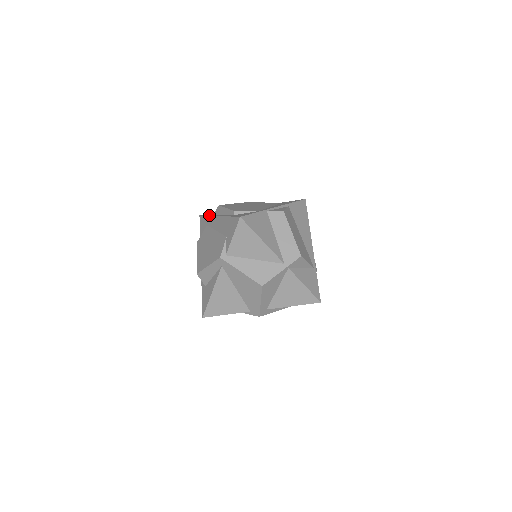
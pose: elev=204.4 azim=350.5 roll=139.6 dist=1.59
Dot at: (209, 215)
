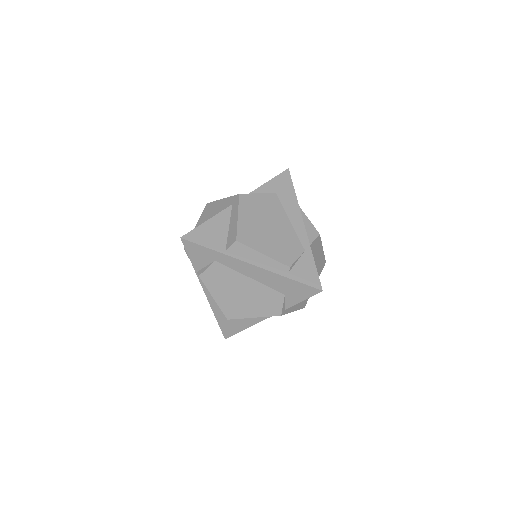
Dot at: (217, 250)
